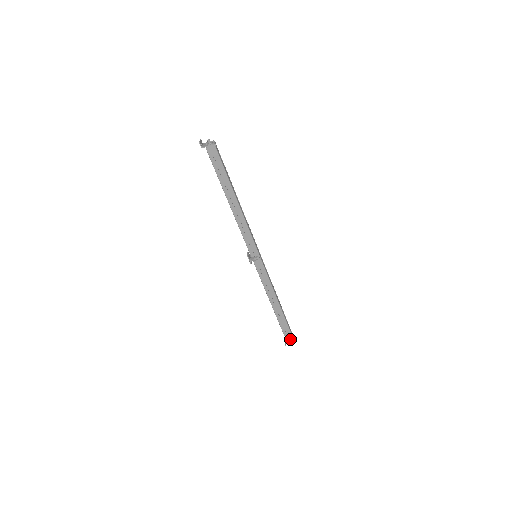
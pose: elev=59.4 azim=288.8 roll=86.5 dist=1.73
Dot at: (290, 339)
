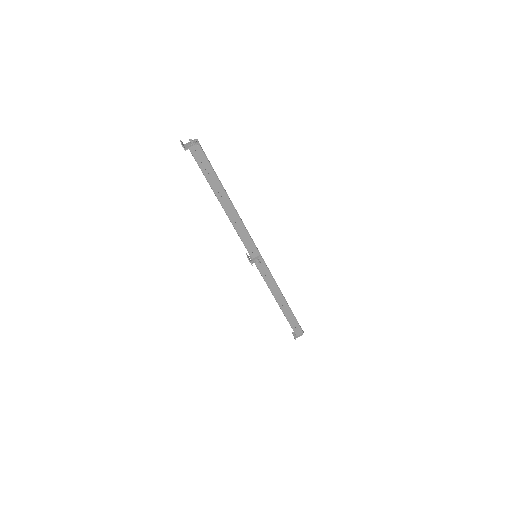
Dot at: (299, 332)
